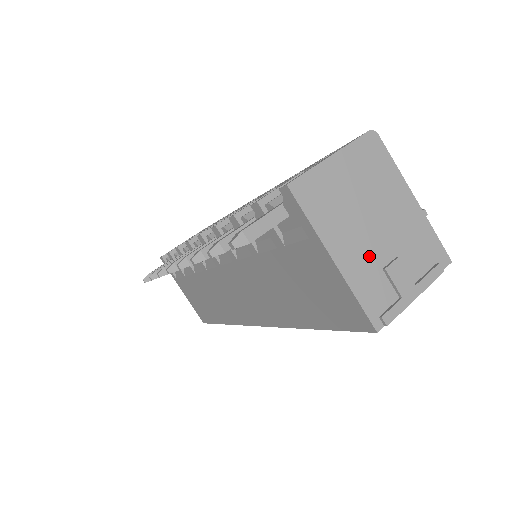
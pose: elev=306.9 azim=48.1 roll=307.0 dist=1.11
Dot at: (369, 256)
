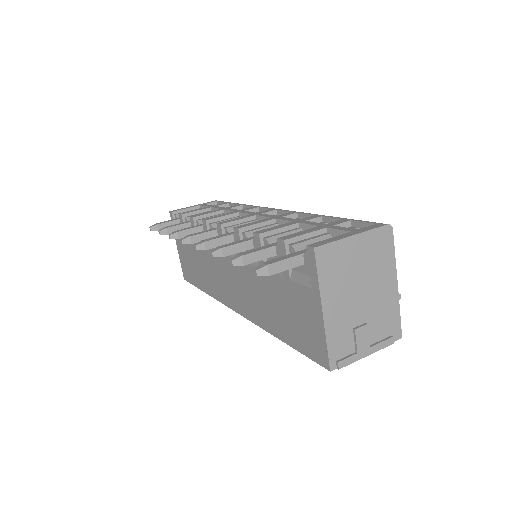
Dot at: (348, 316)
